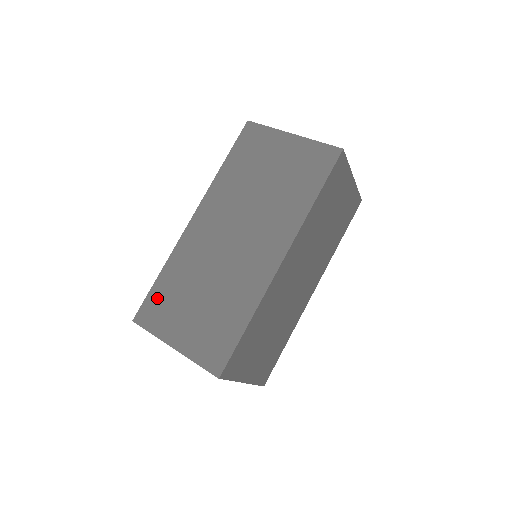
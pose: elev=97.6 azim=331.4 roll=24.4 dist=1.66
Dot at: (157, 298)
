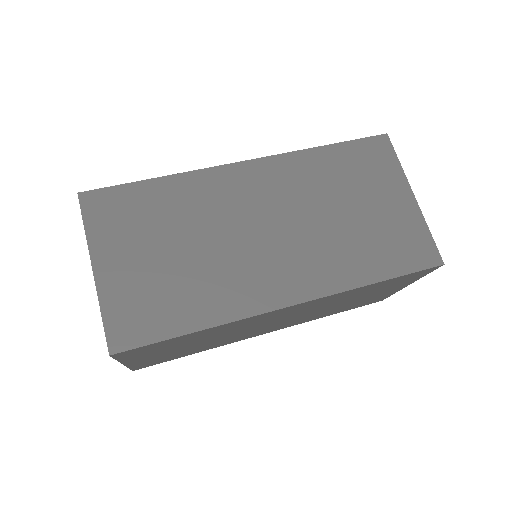
Dot at: (128, 200)
